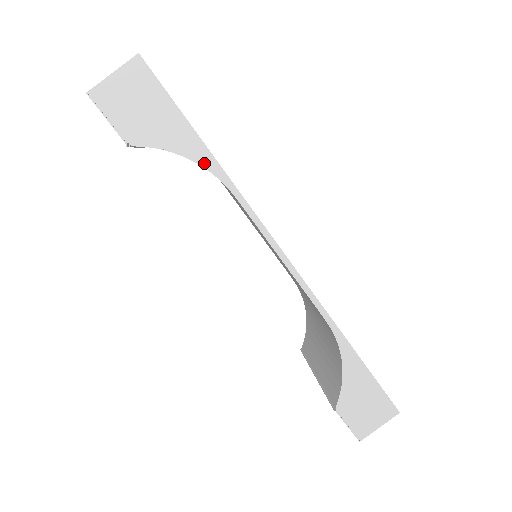
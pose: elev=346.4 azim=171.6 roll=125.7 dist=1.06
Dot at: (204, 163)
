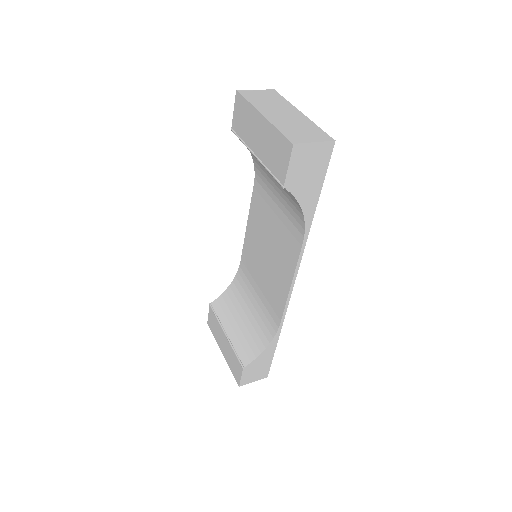
Dot at: (307, 218)
